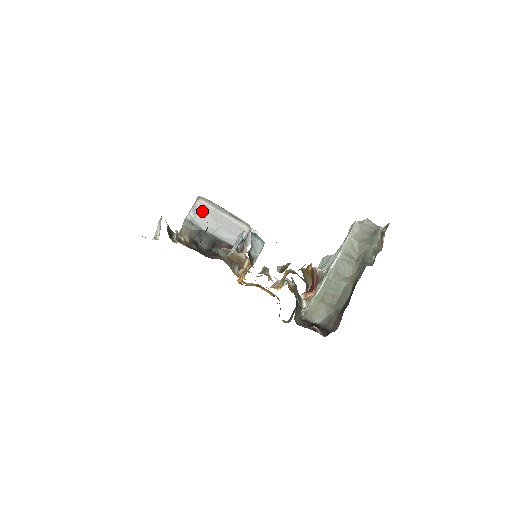
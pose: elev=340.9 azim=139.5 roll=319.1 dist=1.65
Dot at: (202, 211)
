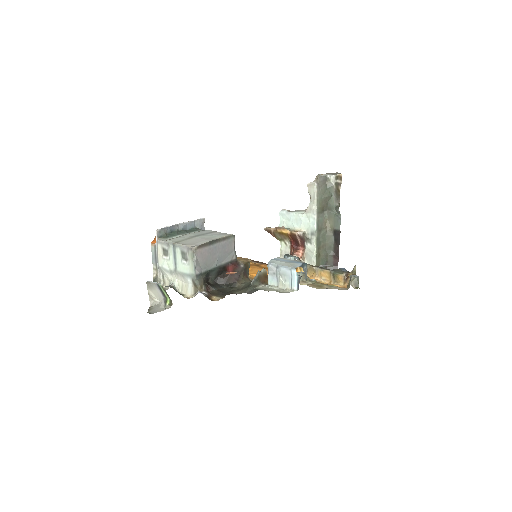
Dot at: (202, 258)
